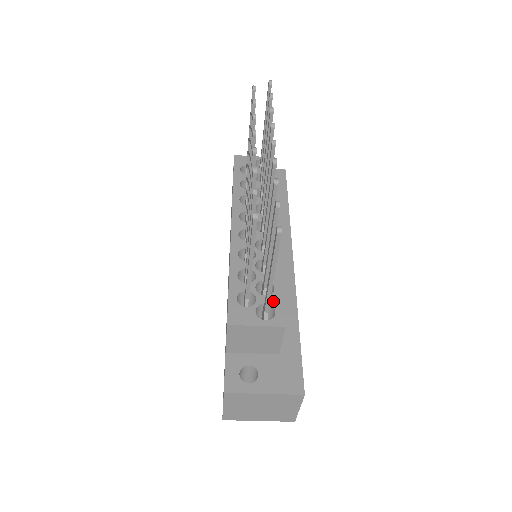
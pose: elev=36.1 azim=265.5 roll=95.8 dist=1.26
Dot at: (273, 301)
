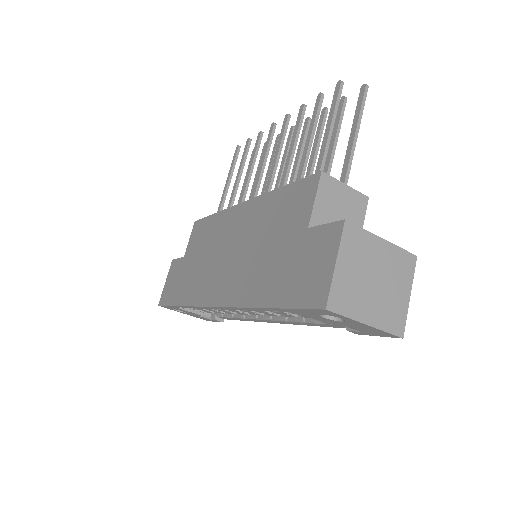
Dot at: occluded
